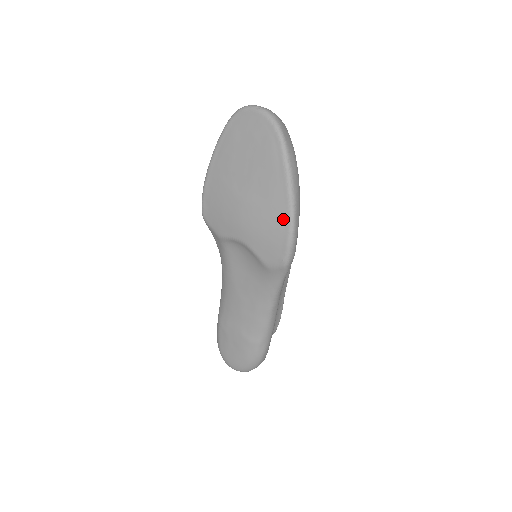
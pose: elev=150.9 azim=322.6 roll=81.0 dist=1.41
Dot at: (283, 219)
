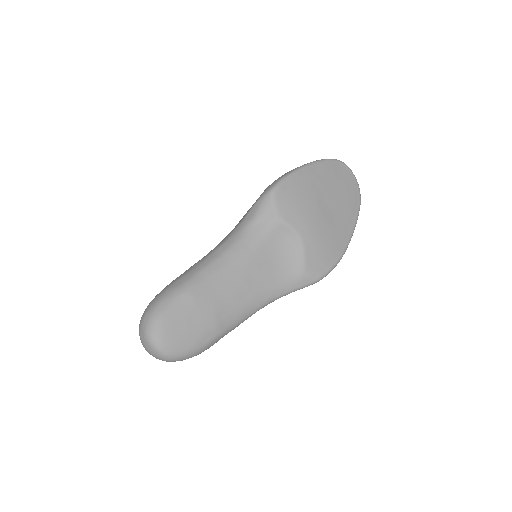
Dot at: (340, 249)
